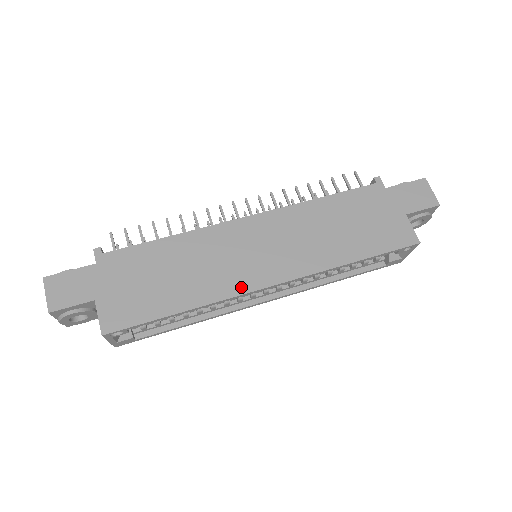
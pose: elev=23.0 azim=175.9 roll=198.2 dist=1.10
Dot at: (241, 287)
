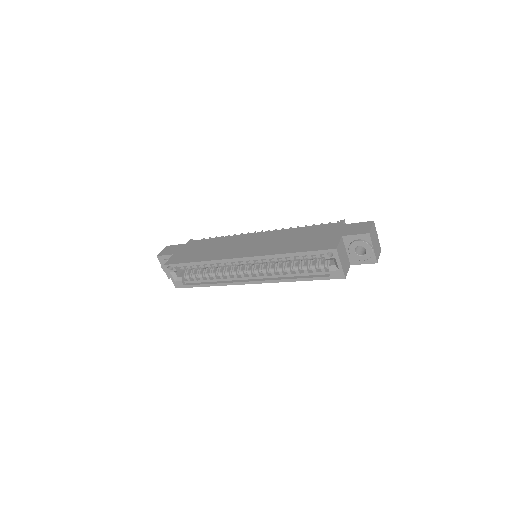
Dot at: (227, 256)
